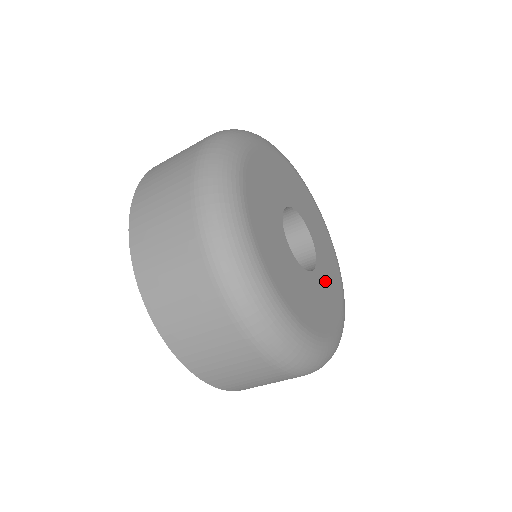
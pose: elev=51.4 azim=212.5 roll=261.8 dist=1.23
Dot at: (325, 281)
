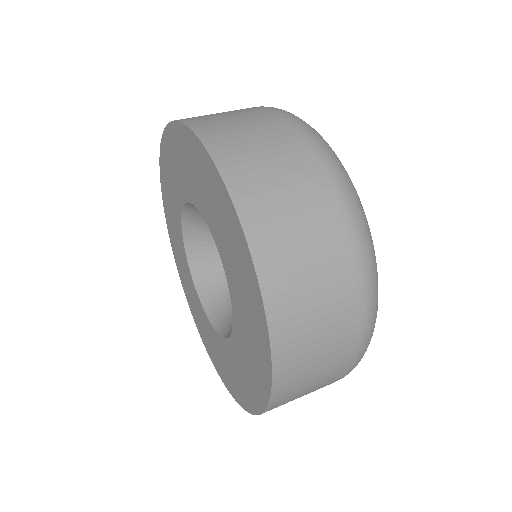
Dot at: occluded
